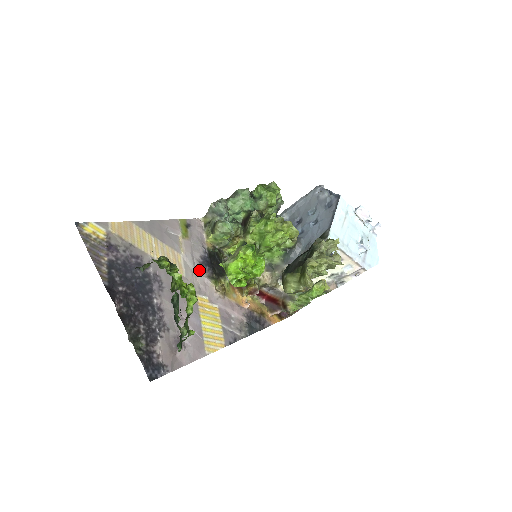
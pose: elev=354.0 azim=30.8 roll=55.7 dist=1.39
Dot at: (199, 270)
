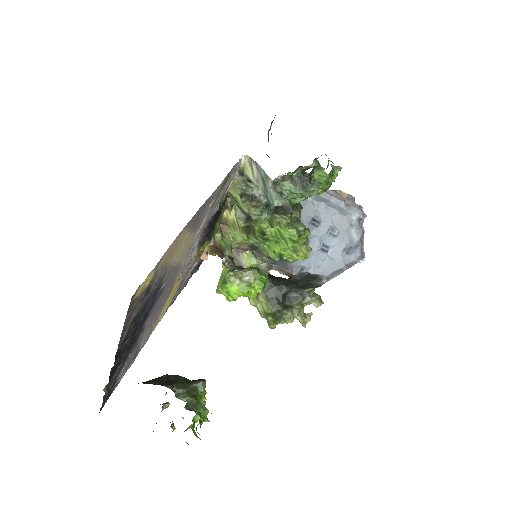
Dot at: (197, 243)
